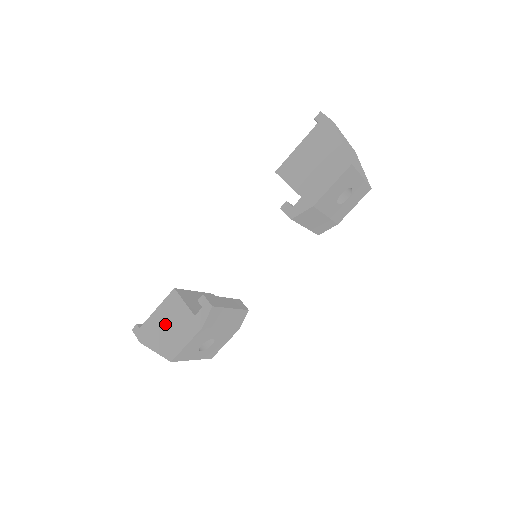
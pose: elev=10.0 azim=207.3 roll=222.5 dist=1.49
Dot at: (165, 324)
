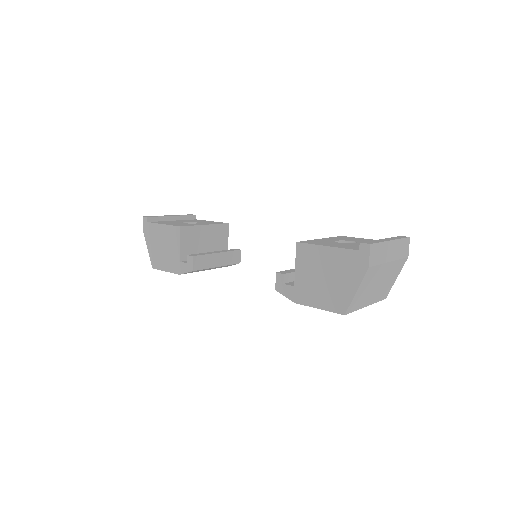
Dot at: (162, 242)
